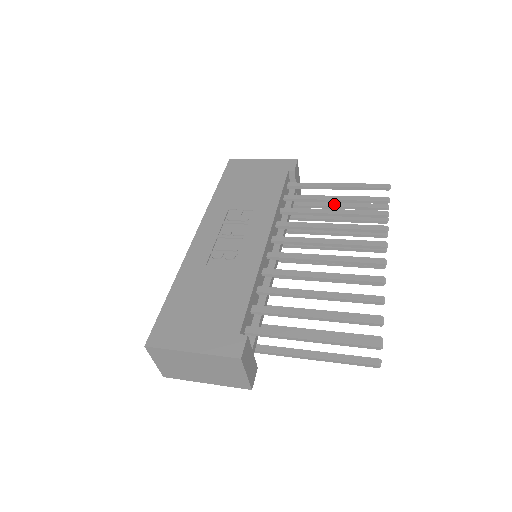
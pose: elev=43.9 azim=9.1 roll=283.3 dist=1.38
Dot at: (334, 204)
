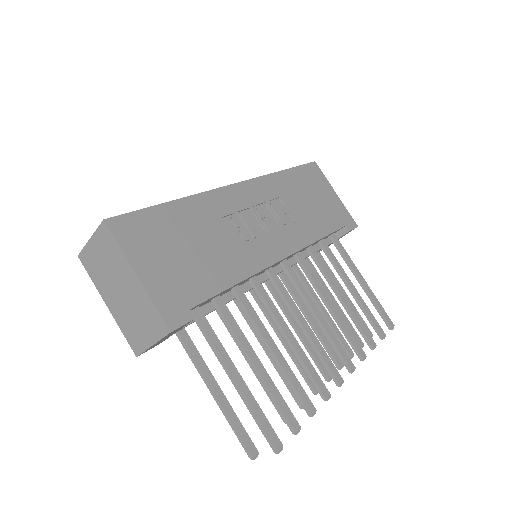
Dot at: (341, 287)
